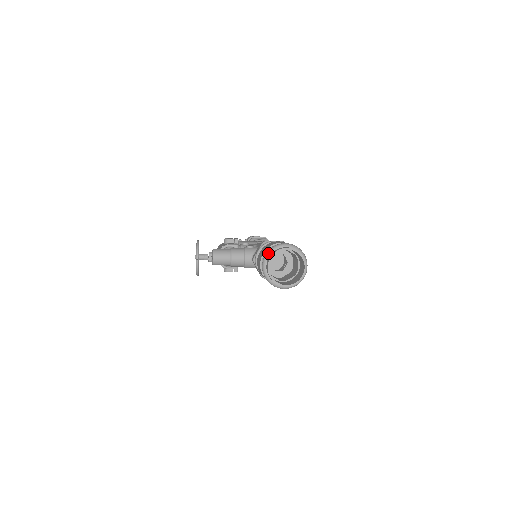
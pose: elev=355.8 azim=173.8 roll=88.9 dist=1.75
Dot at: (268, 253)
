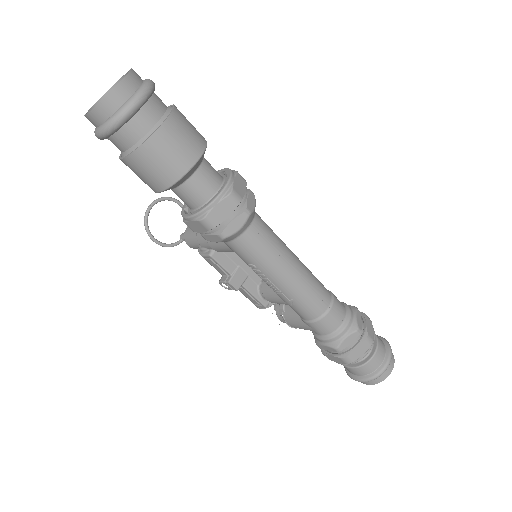
Dot at: occluded
